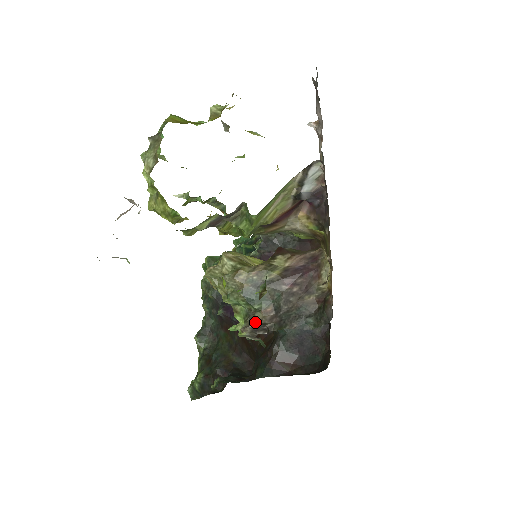
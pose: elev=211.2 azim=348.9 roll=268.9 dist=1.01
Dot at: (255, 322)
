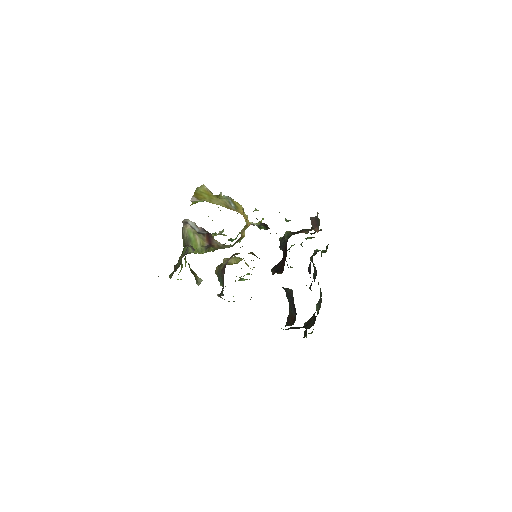
Dot at: occluded
